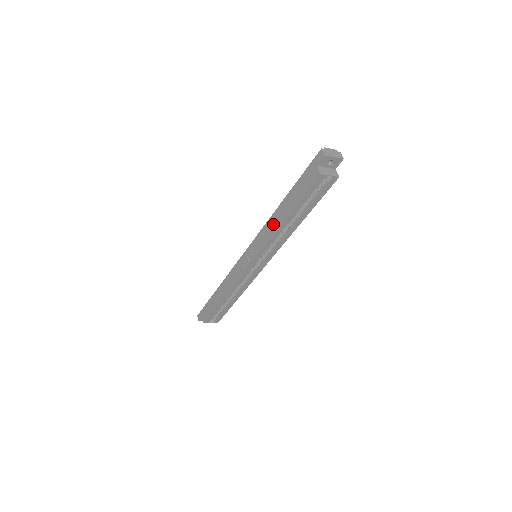
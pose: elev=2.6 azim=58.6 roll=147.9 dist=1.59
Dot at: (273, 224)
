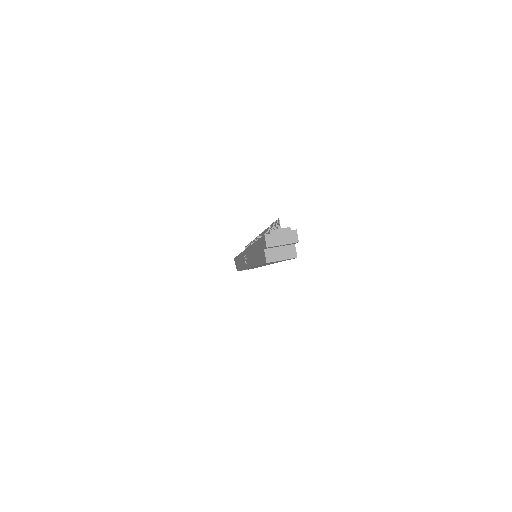
Dot at: (251, 257)
